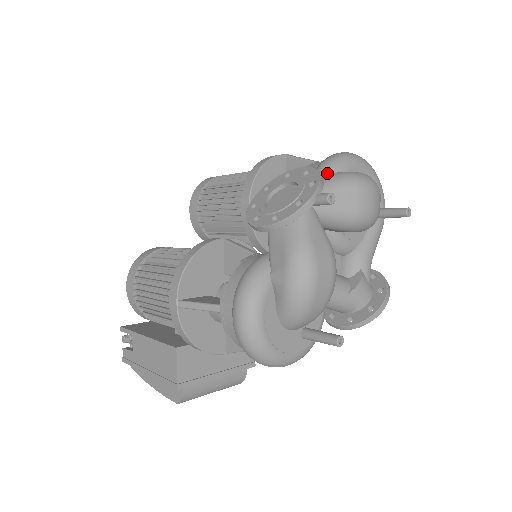
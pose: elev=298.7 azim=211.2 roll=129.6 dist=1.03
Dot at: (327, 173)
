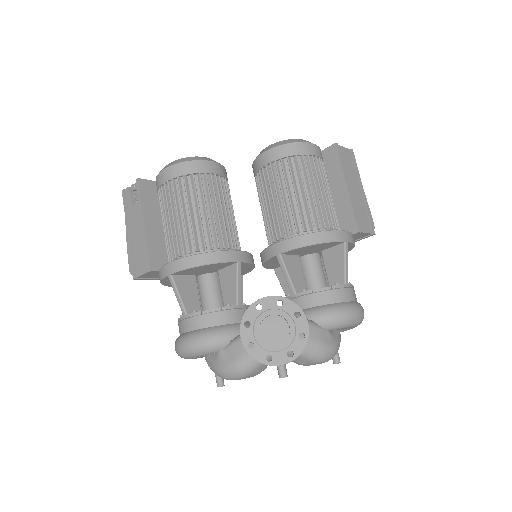
Dot at: (322, 325)
